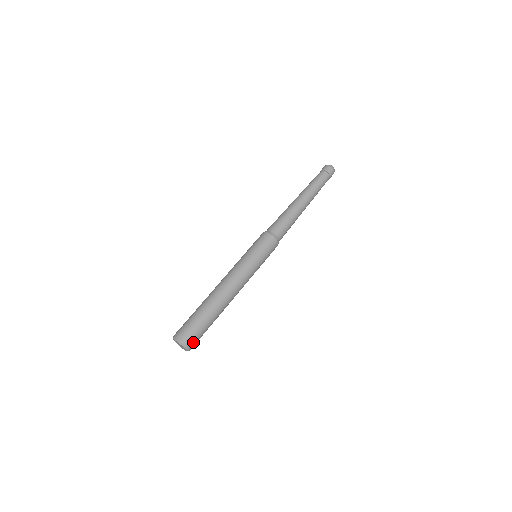
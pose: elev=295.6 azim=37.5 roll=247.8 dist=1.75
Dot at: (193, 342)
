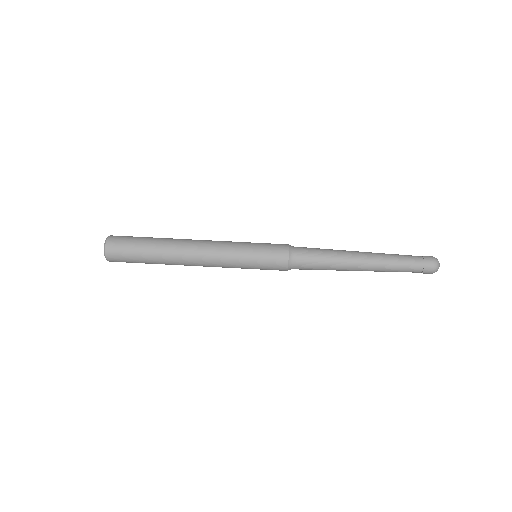
Dot at: (116, 244)
